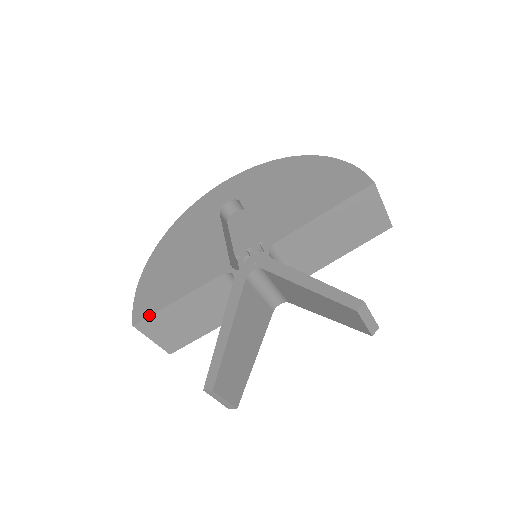
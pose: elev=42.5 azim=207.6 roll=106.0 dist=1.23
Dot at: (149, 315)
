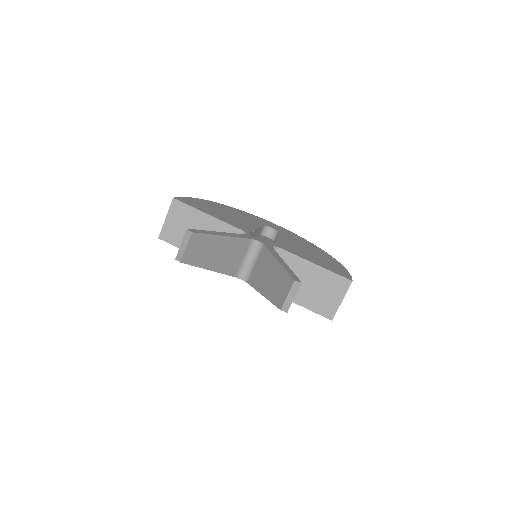
Dot at: (186, 204)
